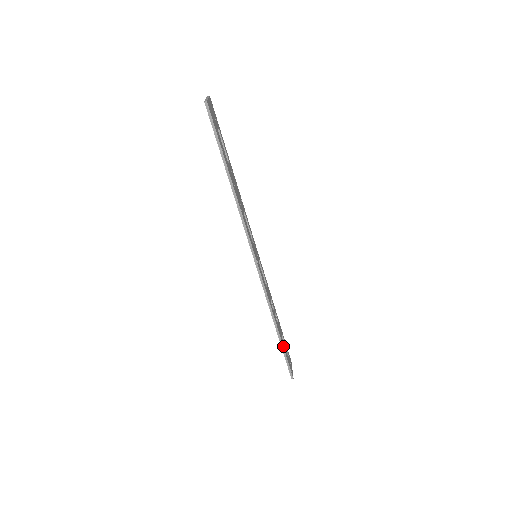
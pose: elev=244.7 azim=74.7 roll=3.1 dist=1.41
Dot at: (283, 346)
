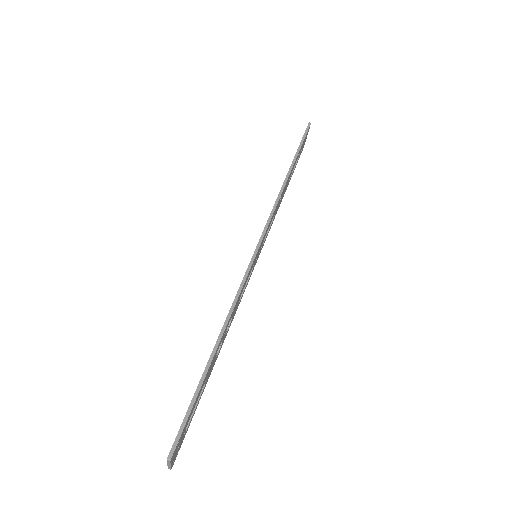
Dot at: (204, 378)
